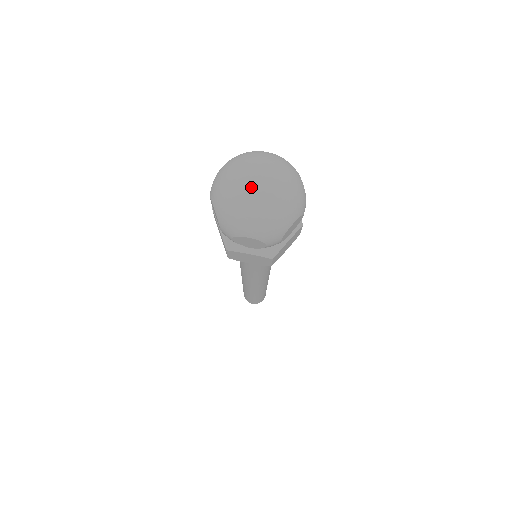
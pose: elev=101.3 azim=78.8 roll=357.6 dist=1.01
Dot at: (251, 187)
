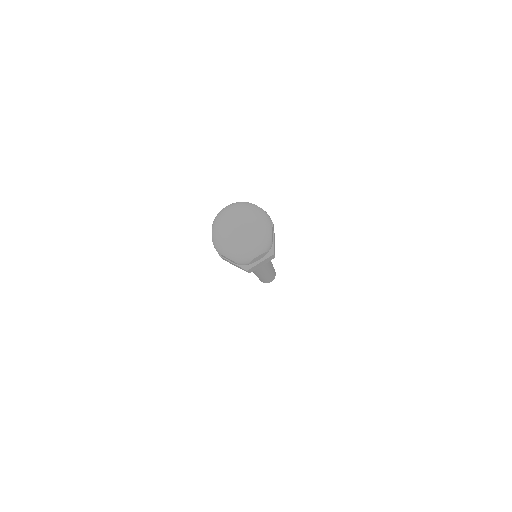
Dot at: (238, 233)
